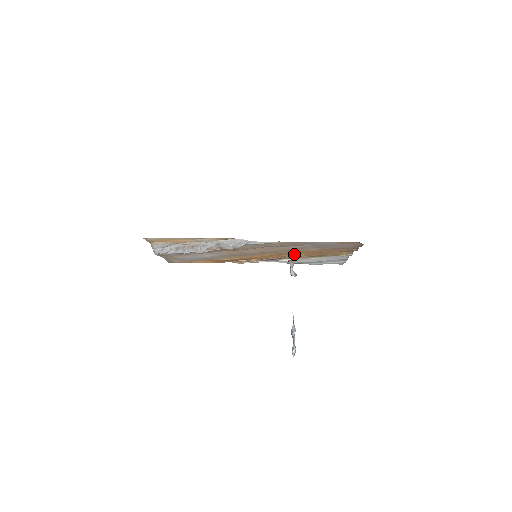
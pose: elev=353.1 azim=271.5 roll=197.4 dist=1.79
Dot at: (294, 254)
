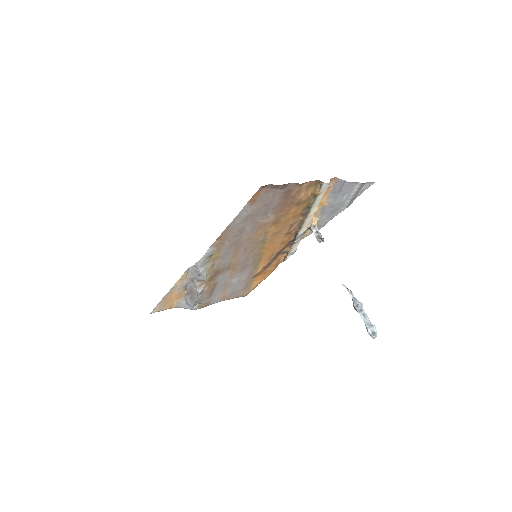
Dot at: (283, 227)
